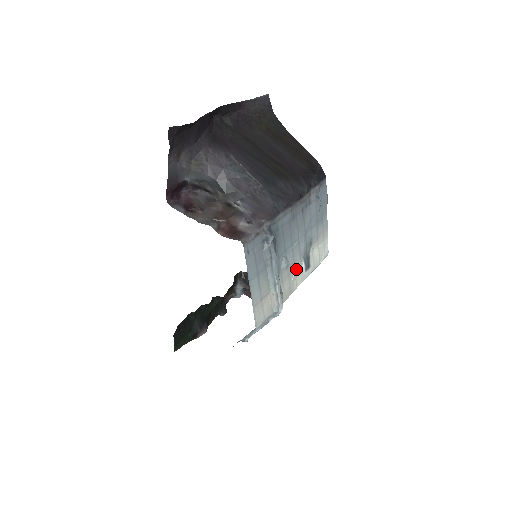
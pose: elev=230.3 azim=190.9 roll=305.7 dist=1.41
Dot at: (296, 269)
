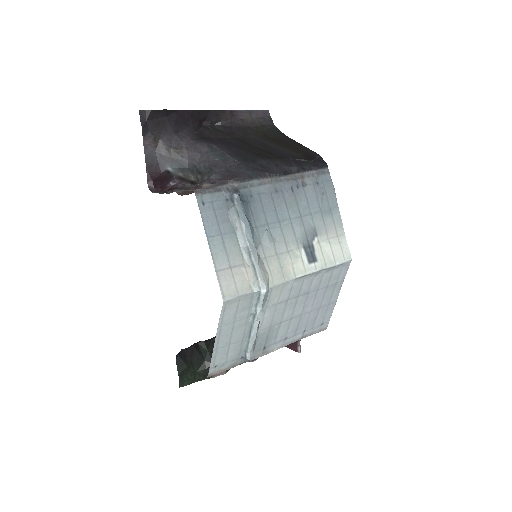
Dot at: (291, 254)
